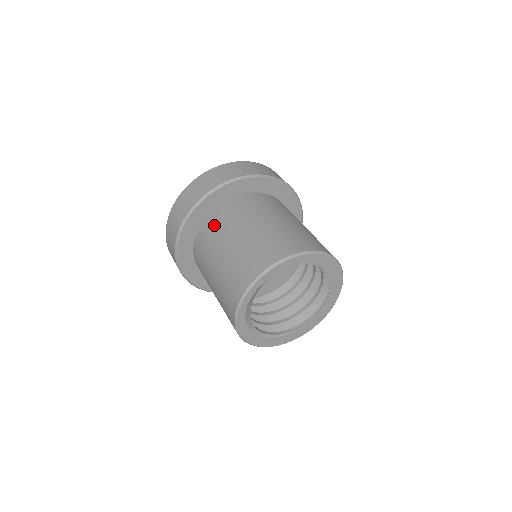
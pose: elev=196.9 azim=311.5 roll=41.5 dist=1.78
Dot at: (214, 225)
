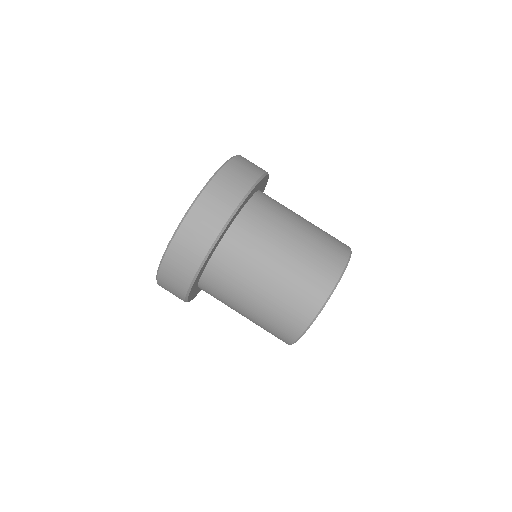
Dot at: (240, 249)
